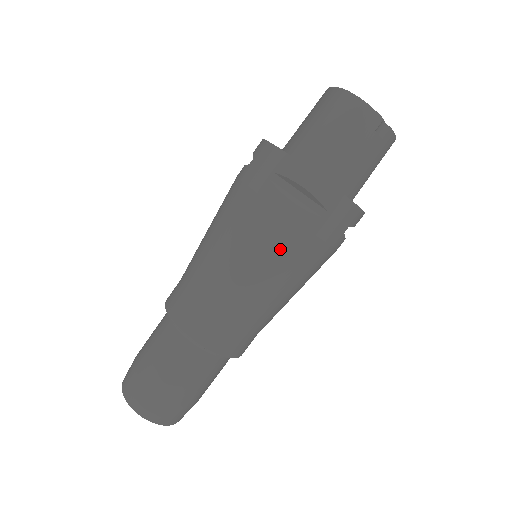
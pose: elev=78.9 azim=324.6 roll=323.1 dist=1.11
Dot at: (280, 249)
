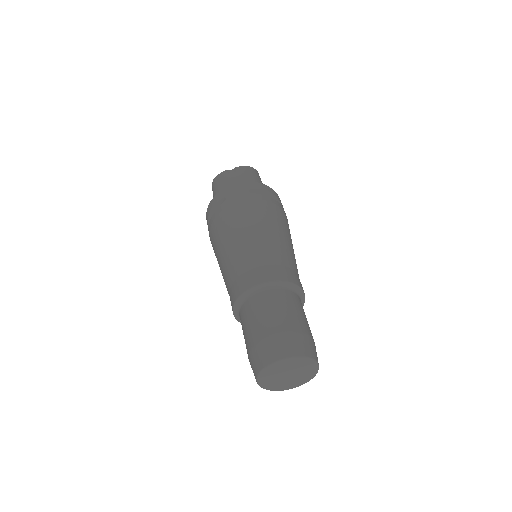
Dot at: (225, 226)
